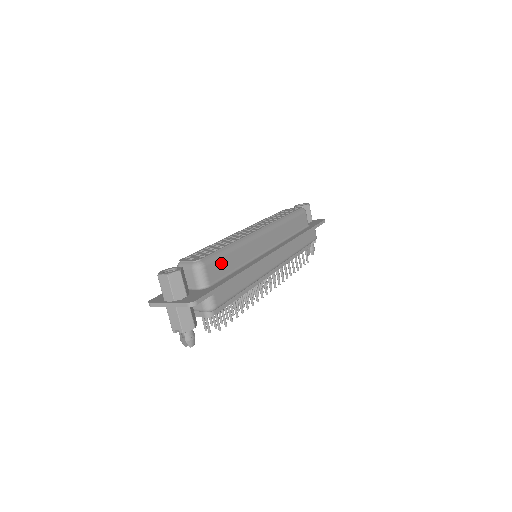
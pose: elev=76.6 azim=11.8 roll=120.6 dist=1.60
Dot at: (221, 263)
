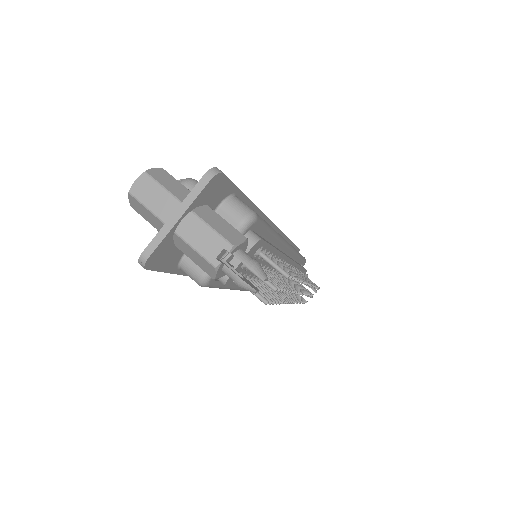
Dot at: occluded
